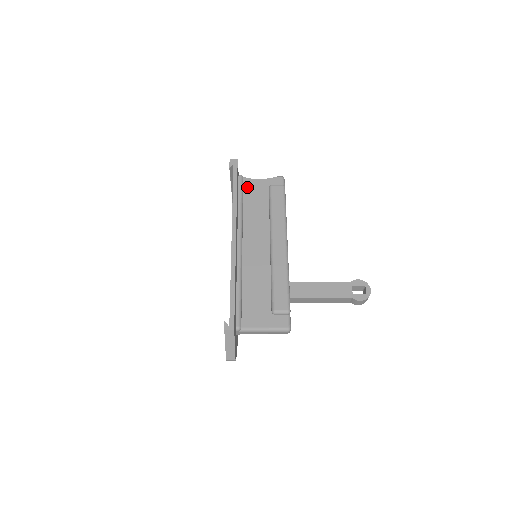
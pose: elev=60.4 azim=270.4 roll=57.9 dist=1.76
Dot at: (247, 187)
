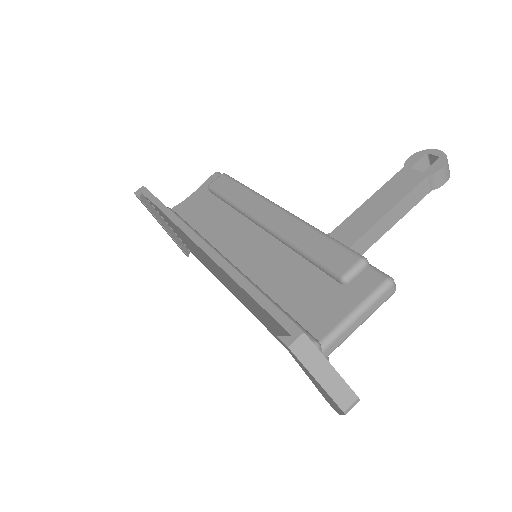
Dot at: (183, 211)
